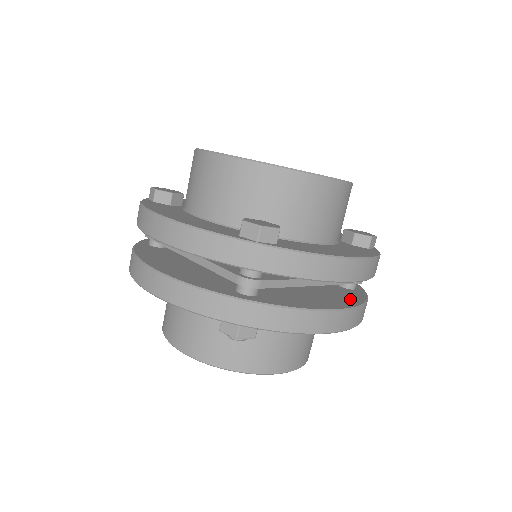
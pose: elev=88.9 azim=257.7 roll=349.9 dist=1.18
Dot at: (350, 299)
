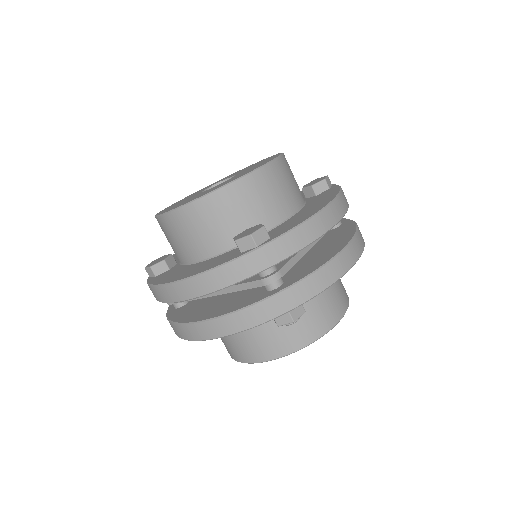
Dot at: (345, 234)
